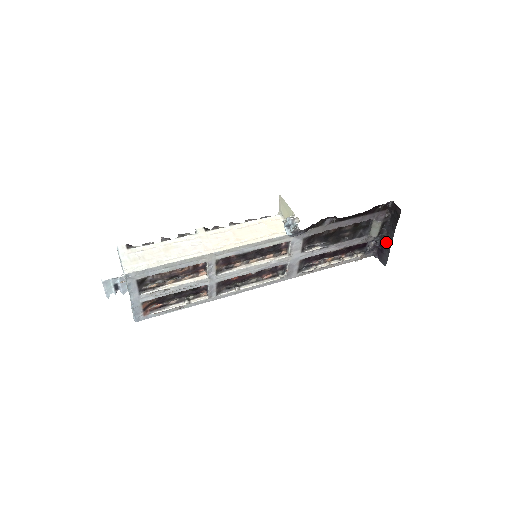
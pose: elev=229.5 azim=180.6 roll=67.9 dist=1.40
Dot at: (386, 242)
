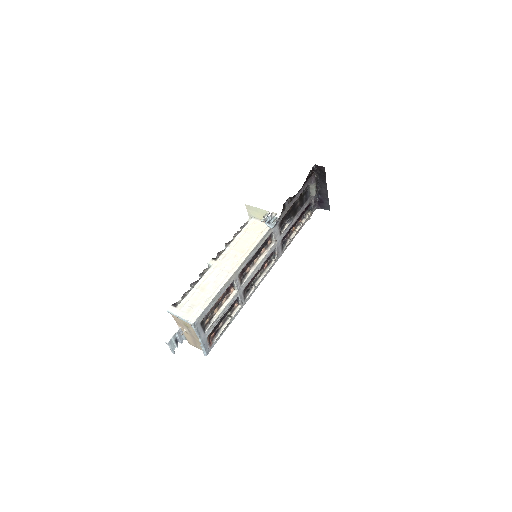
Dot at: (323, 194)
